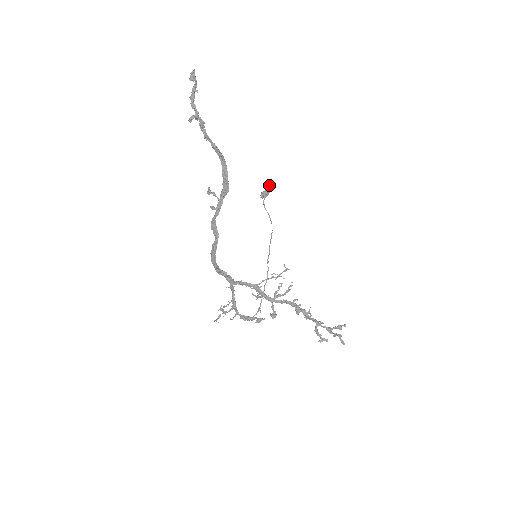
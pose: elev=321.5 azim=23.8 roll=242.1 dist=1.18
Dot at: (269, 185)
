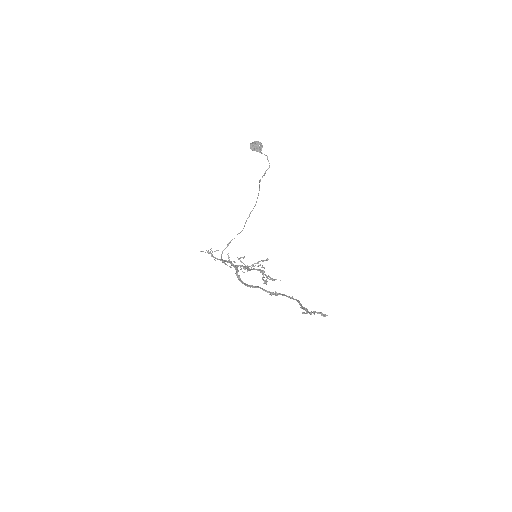
Dot at: occluded
